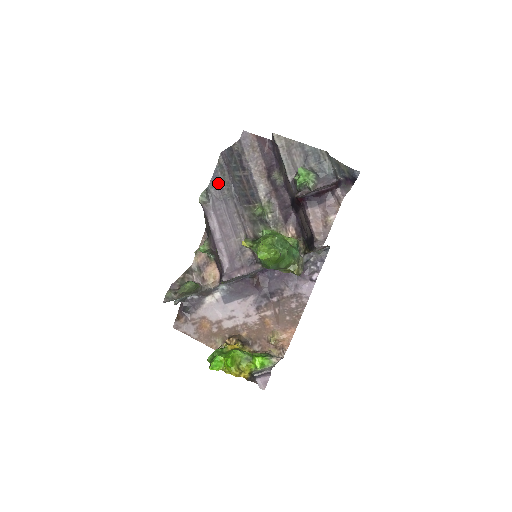
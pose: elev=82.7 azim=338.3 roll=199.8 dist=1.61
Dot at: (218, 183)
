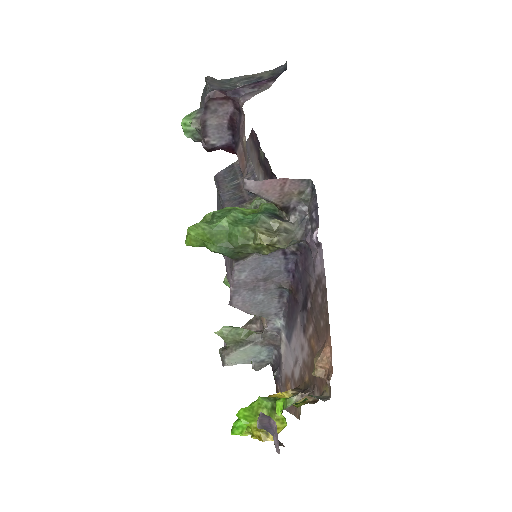
Dot at: (219, 205)
